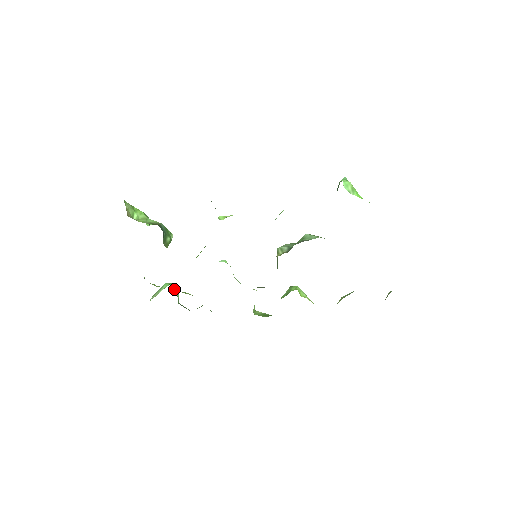
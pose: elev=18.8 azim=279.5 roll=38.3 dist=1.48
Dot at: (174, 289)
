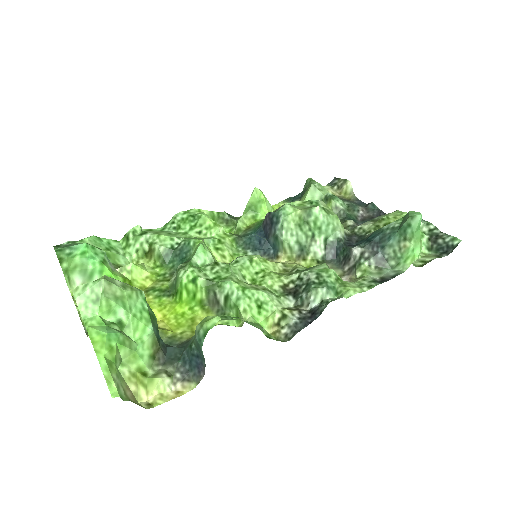
Dot at: (110, 268)
